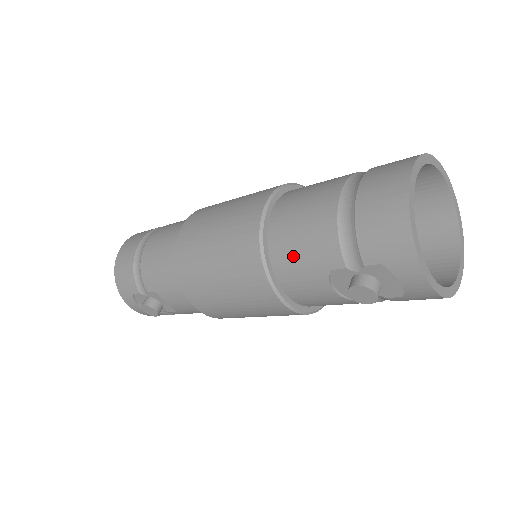
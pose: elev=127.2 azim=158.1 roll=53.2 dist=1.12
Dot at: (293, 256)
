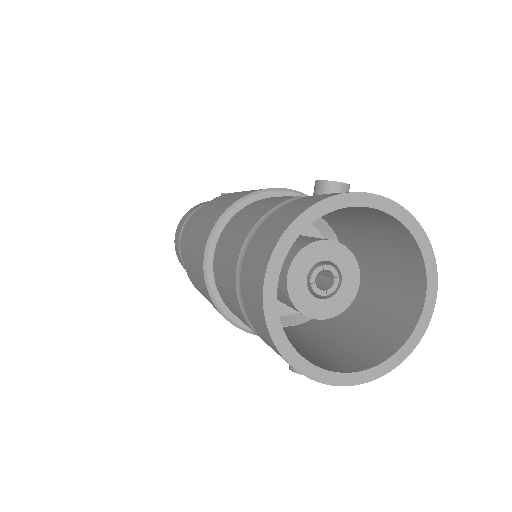
Dot at: occluded
